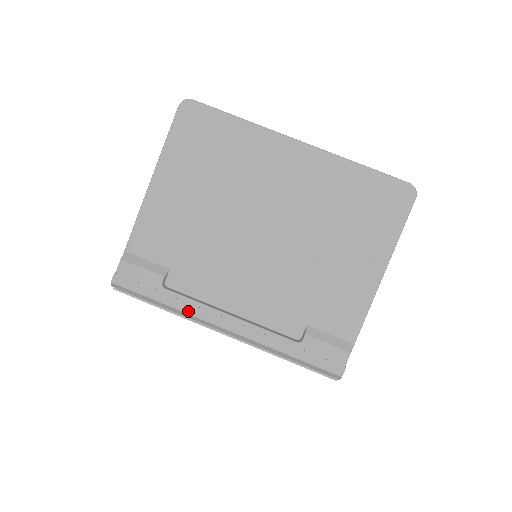
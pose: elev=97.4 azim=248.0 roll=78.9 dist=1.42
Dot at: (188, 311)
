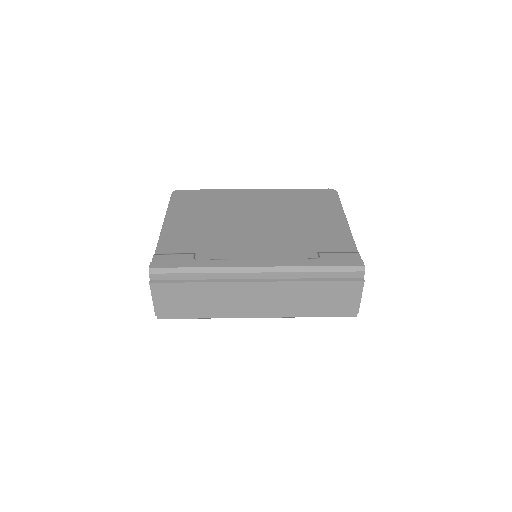
Dot at: (222, 266)
